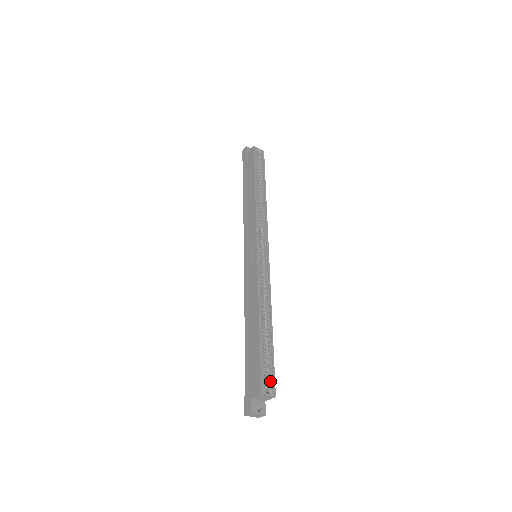
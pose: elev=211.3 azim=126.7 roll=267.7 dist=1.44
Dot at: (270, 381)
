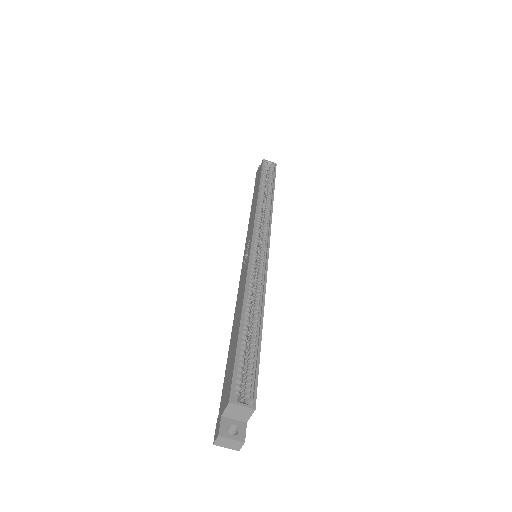
Dot at: (249, 388)
